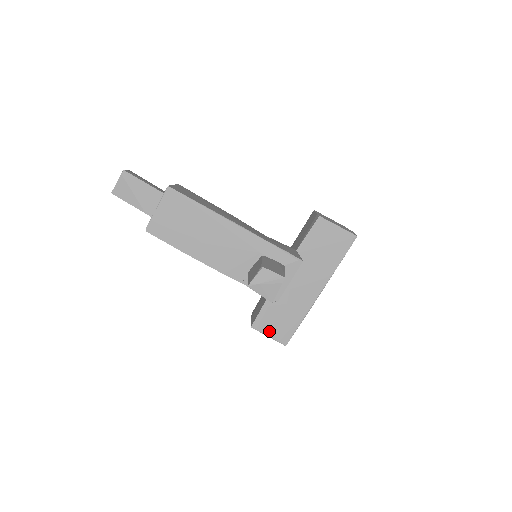
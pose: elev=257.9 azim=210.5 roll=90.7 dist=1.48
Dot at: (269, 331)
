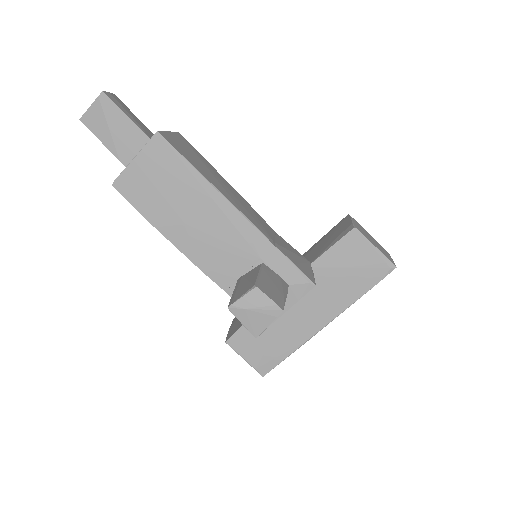
Dot at: (247, 353)
